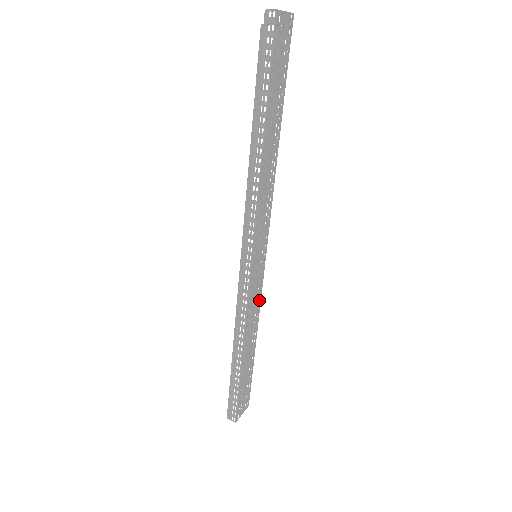
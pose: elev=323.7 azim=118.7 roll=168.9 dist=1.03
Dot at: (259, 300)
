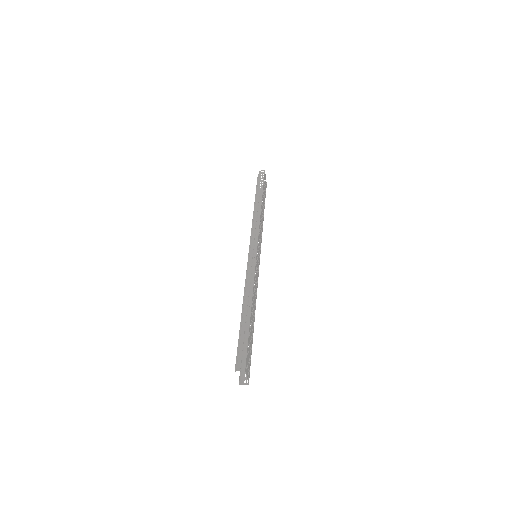
Dot at: occluded
